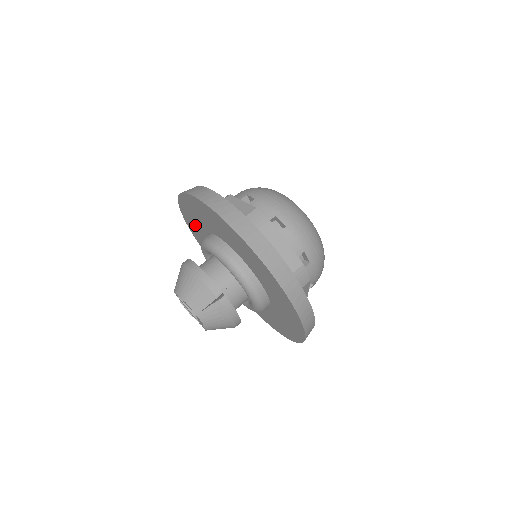
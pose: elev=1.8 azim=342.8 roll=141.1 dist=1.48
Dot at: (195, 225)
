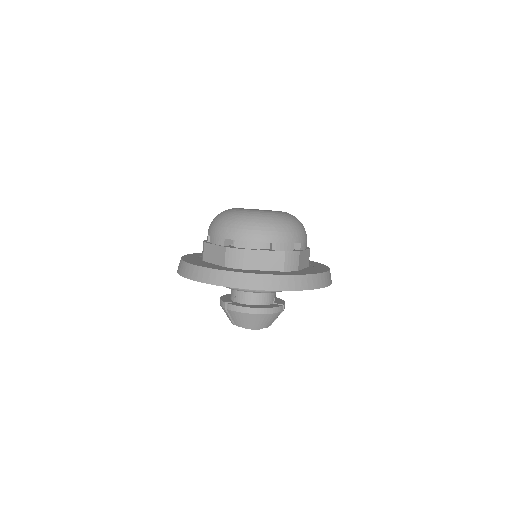
Dot at: occluded
